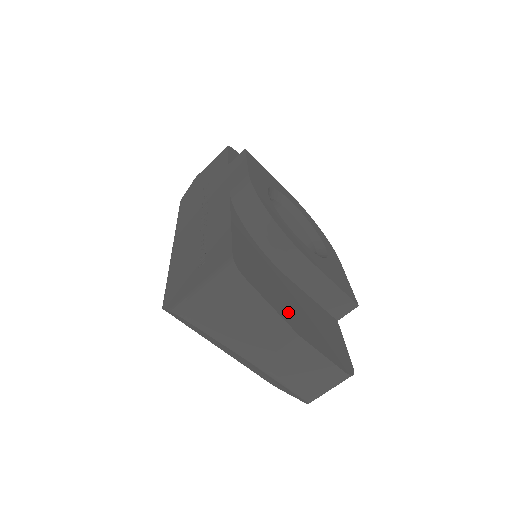
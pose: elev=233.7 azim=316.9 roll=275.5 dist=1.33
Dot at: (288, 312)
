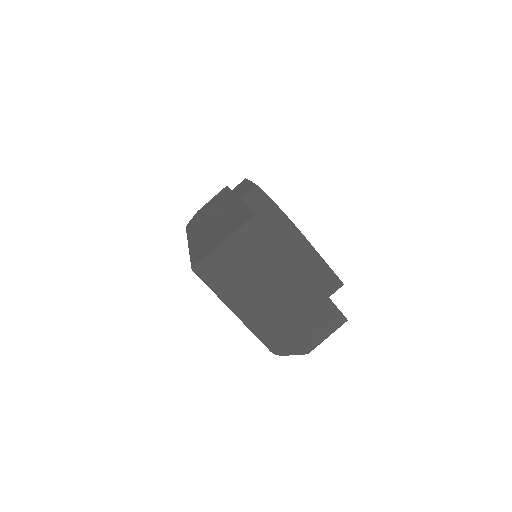
Dot at: occluded
